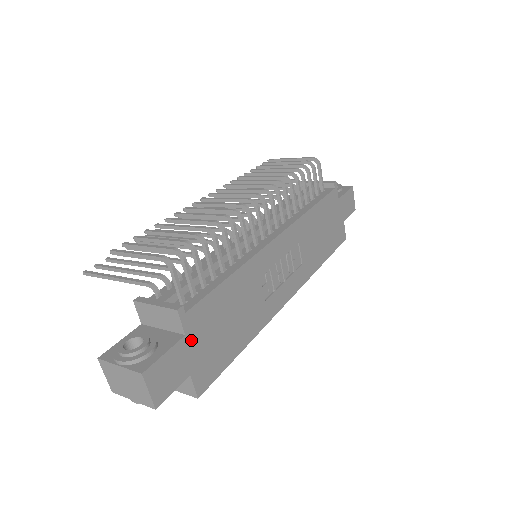
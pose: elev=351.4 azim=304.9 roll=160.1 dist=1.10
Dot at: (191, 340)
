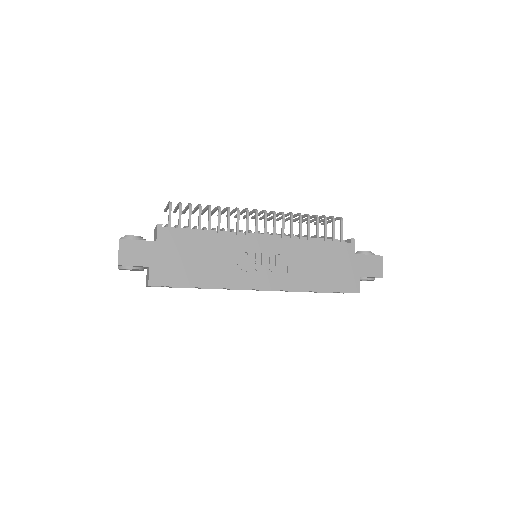
Dot at: (159, 247)
